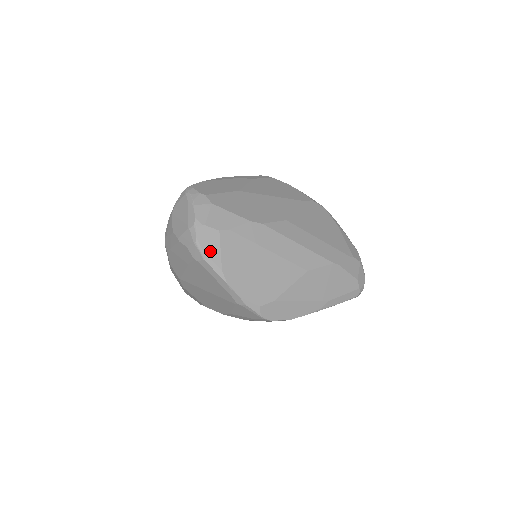
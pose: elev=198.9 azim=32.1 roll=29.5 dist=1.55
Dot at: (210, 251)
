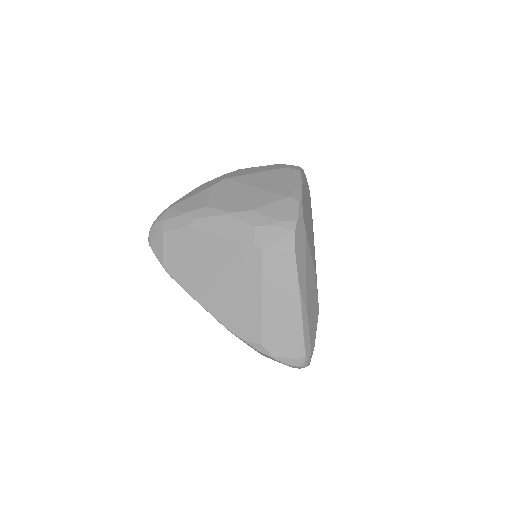
Dot at: (304, 177)
